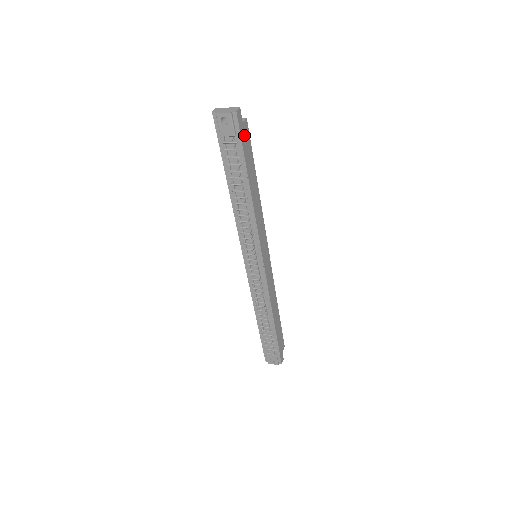
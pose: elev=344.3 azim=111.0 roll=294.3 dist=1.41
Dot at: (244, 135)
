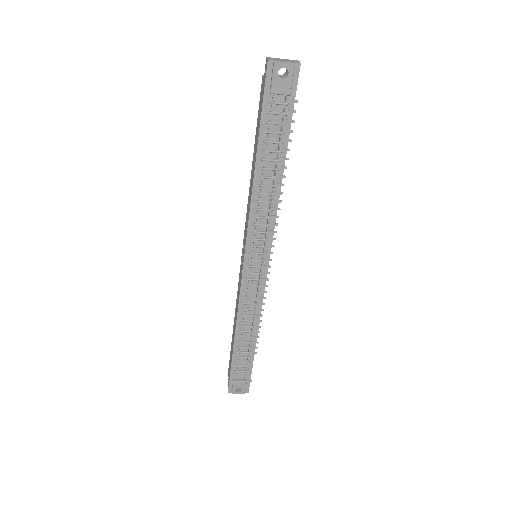
Dot at: occluded
